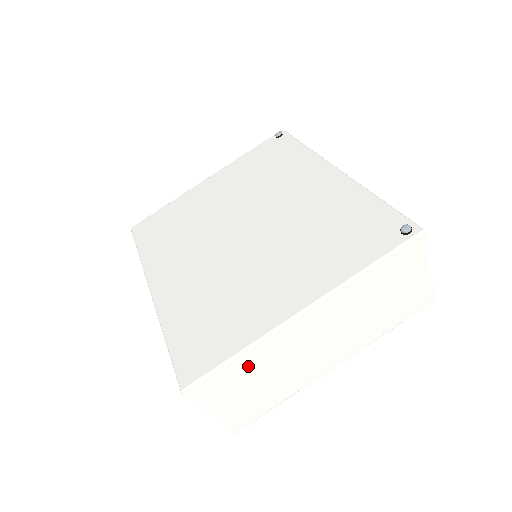
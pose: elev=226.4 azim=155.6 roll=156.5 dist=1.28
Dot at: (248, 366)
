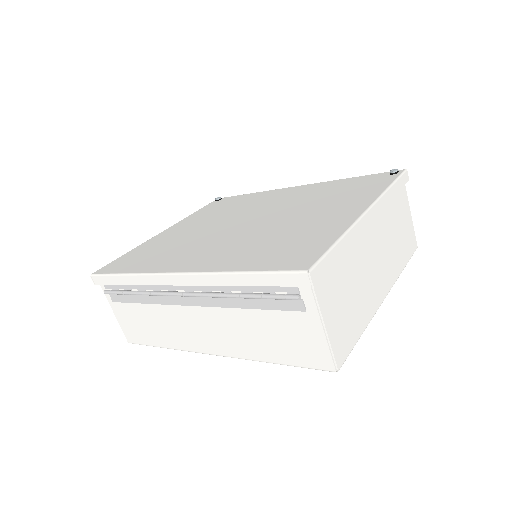
Dot at: (342, 265)
